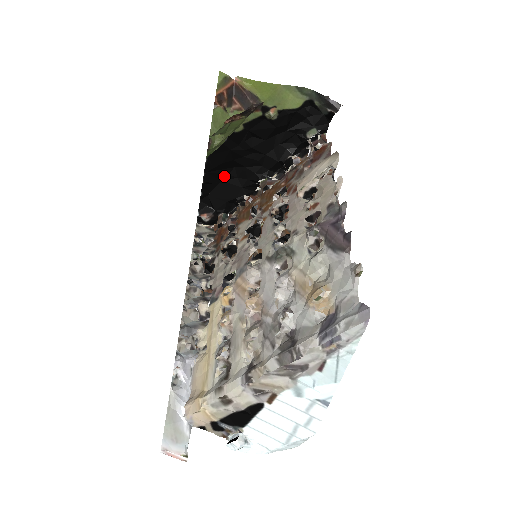
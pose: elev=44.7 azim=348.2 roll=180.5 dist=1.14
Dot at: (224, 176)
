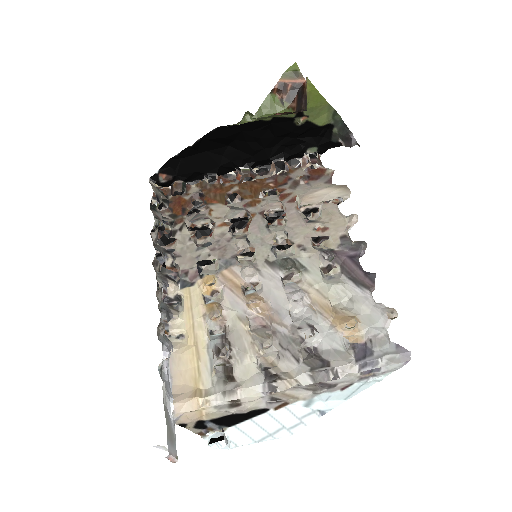
Dot at: (212, 148)
